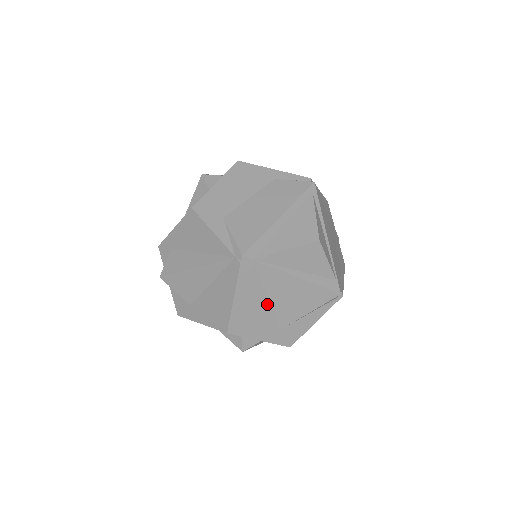
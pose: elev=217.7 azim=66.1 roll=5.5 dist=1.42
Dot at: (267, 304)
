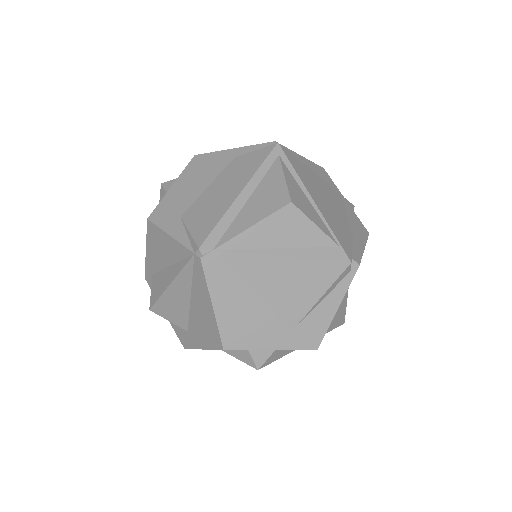
Dot at: (259, 301)
